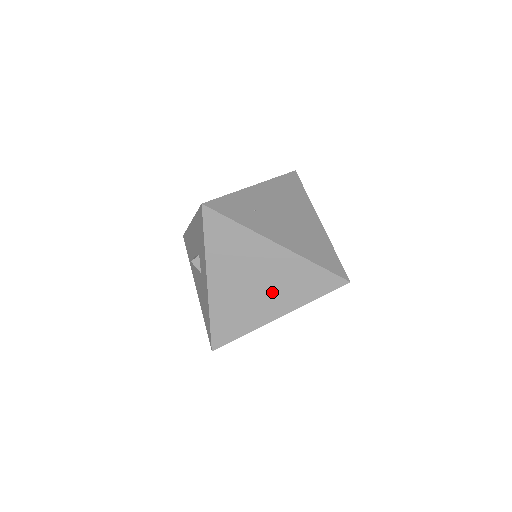
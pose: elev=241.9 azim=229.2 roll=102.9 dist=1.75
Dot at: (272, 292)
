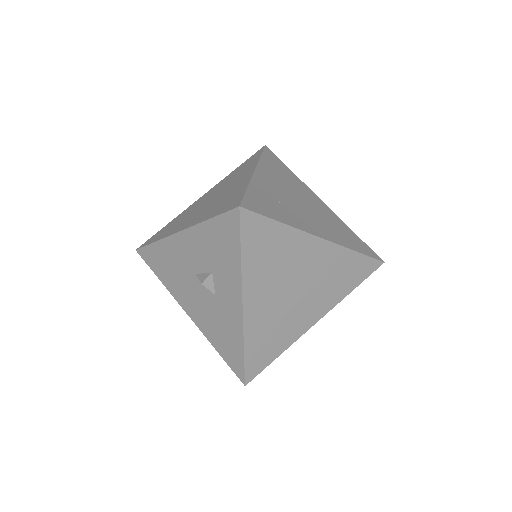
Dot at: (312, 295)
